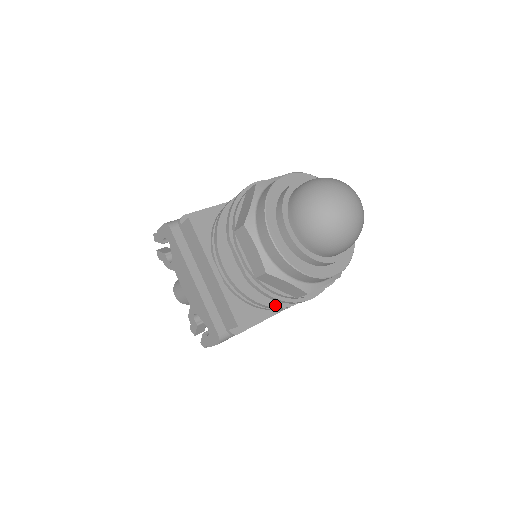
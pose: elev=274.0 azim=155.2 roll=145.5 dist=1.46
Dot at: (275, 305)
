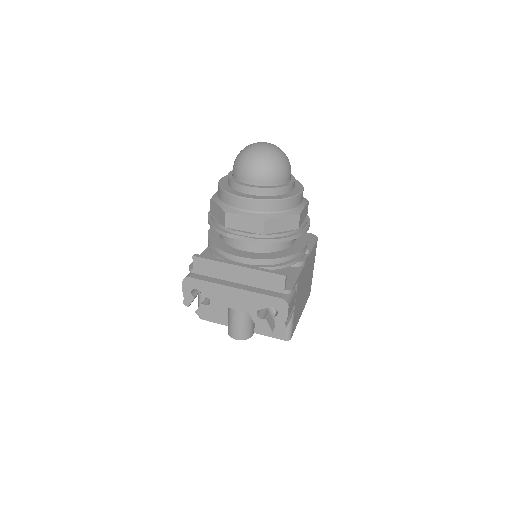
Dot at: (294, 253)
